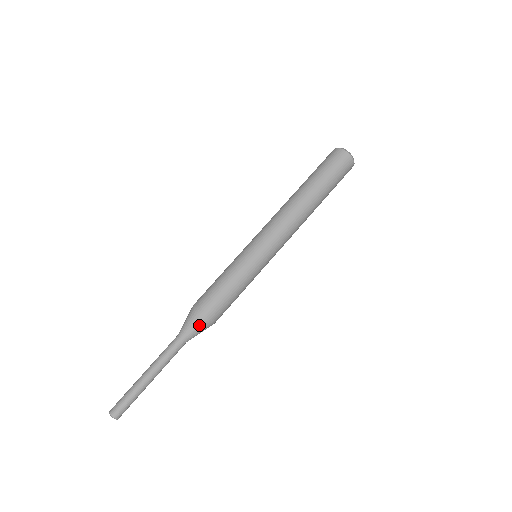
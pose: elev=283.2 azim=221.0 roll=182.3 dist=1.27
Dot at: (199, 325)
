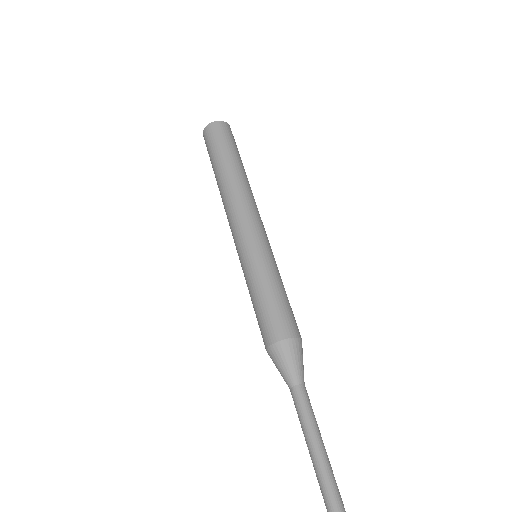
Dot at: (300, 353)
